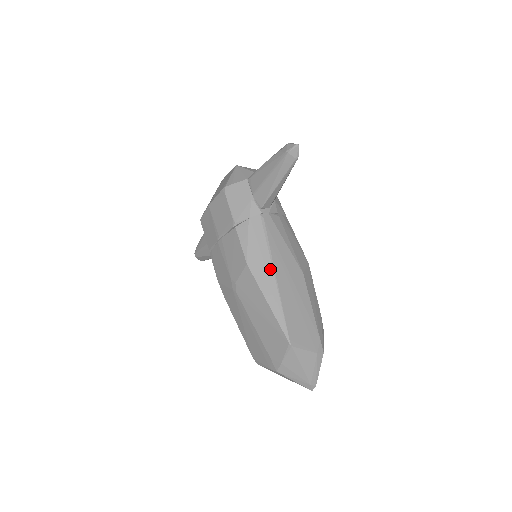
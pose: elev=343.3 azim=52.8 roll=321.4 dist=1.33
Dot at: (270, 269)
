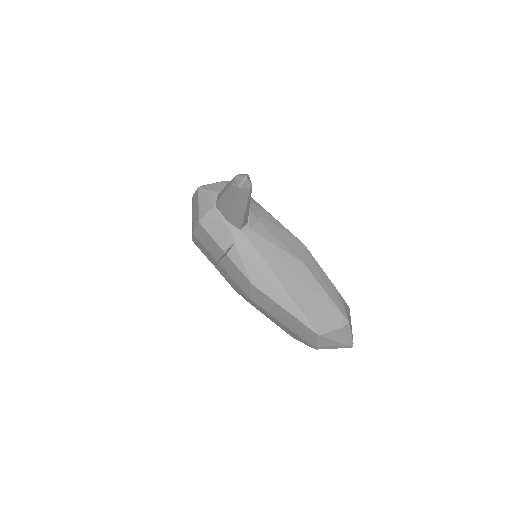
Dot at: (273, 280)
